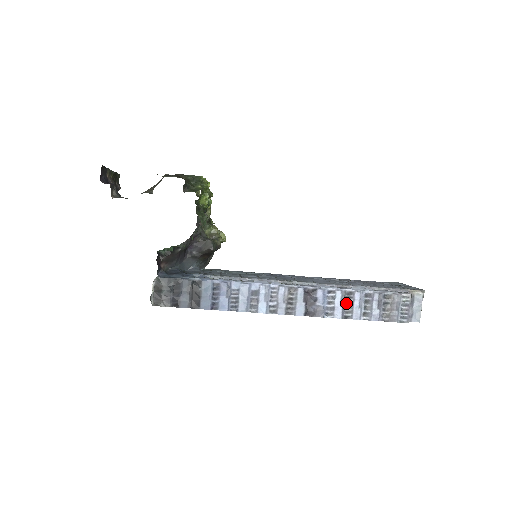
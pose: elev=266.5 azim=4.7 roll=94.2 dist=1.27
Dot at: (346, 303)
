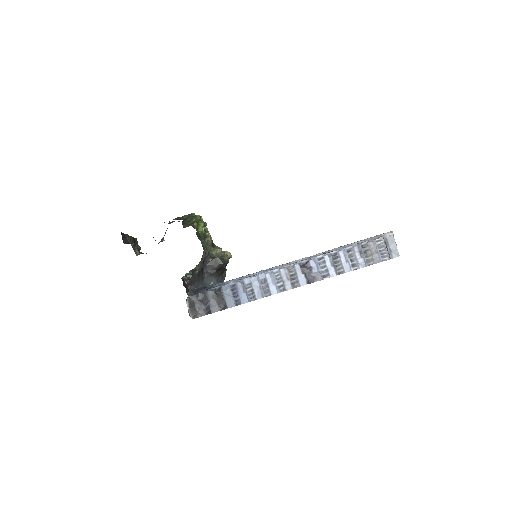
Dot at: (335, 263)
